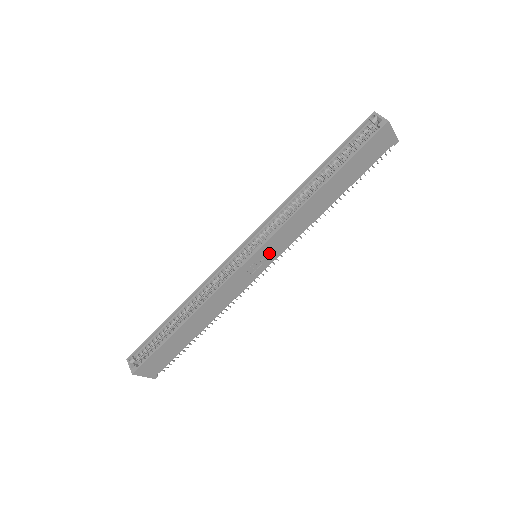
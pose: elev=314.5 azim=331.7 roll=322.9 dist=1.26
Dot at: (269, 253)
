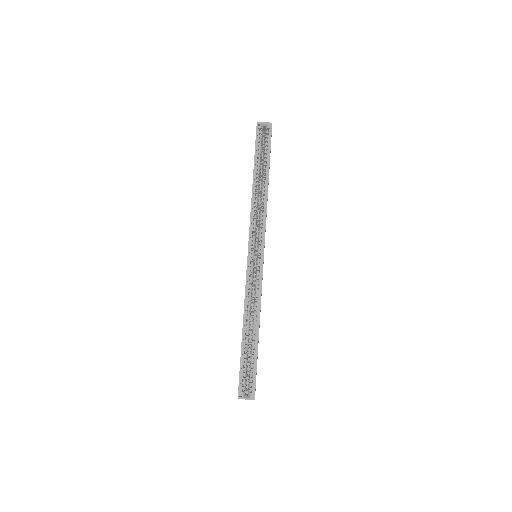
Dot at: (264, 247)
